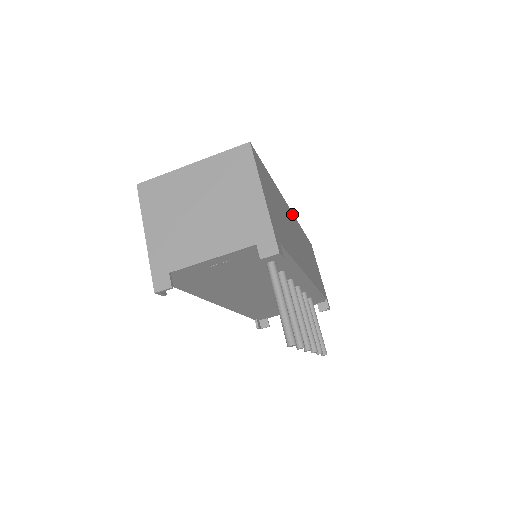
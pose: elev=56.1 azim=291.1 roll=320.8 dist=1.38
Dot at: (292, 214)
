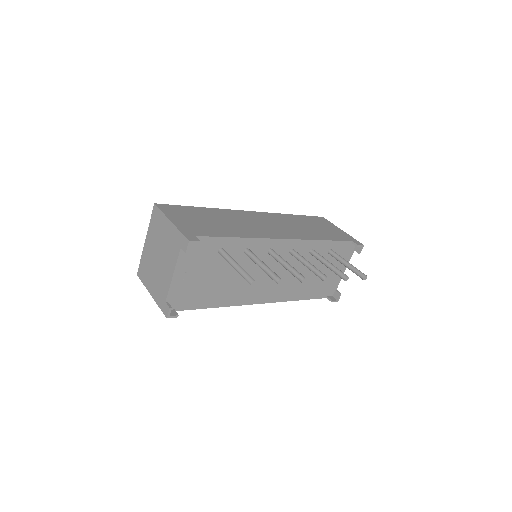
Dot at: (258, 213)
